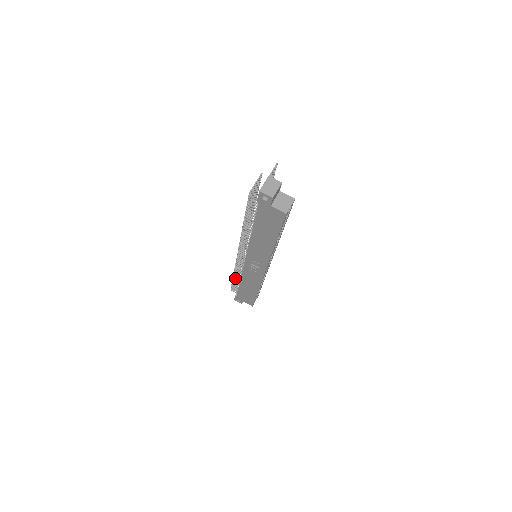
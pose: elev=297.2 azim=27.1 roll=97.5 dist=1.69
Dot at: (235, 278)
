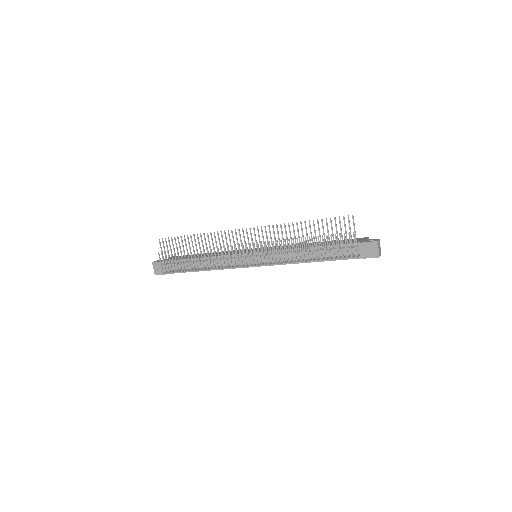
Dot at: occluded
